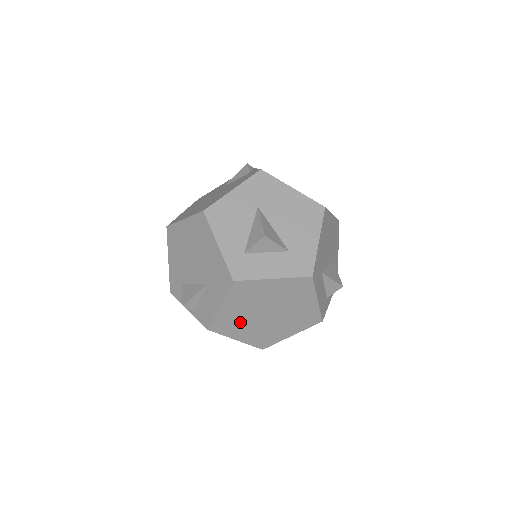
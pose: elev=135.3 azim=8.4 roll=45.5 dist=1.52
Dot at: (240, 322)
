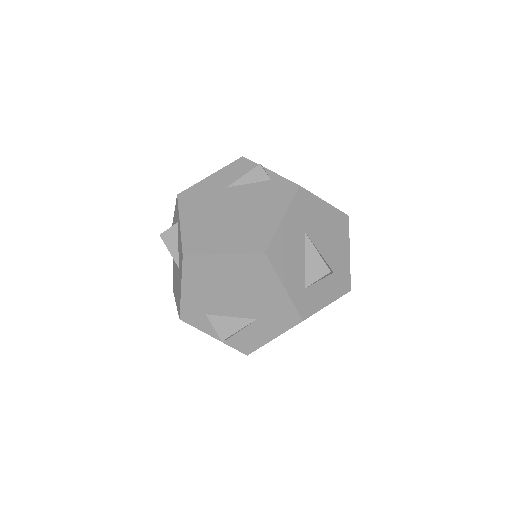
Dot at: occluded
